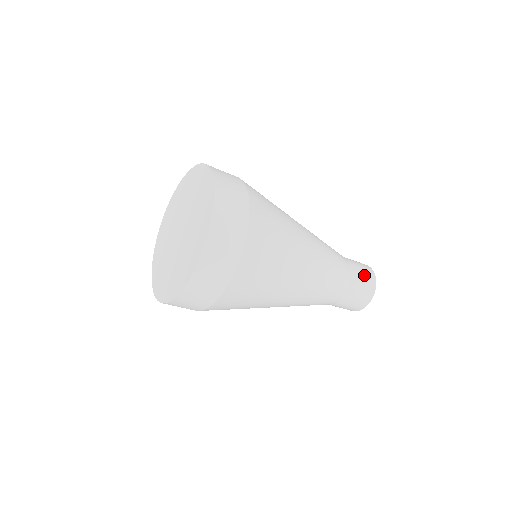
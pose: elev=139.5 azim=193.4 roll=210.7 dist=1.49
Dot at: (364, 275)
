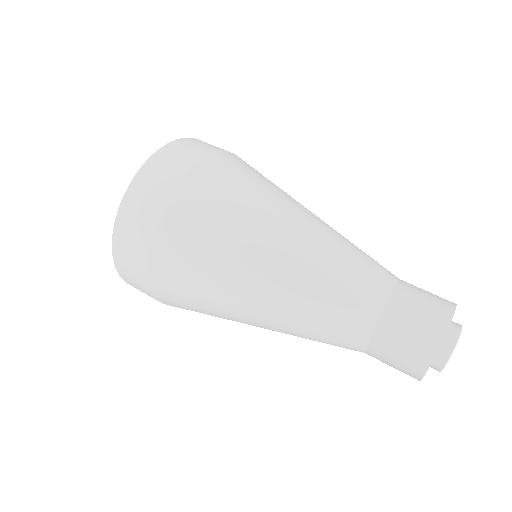
Dot at: (406, 341)
